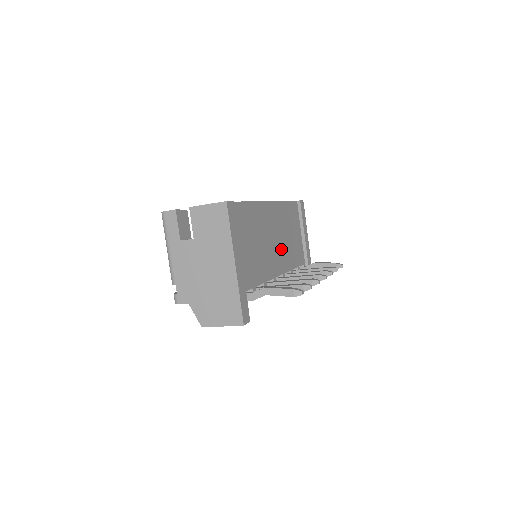
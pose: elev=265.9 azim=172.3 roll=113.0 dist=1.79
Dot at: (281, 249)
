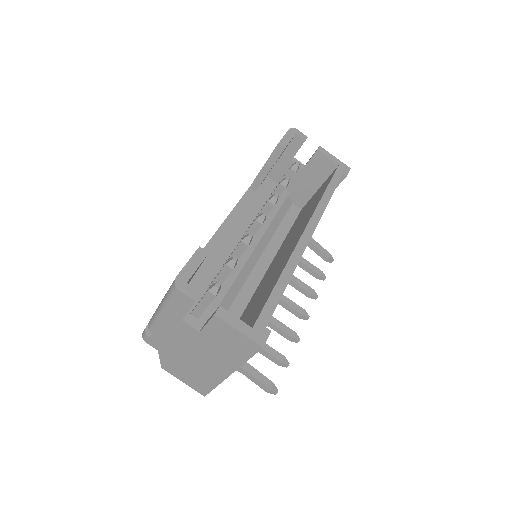
Dot at: occluded
